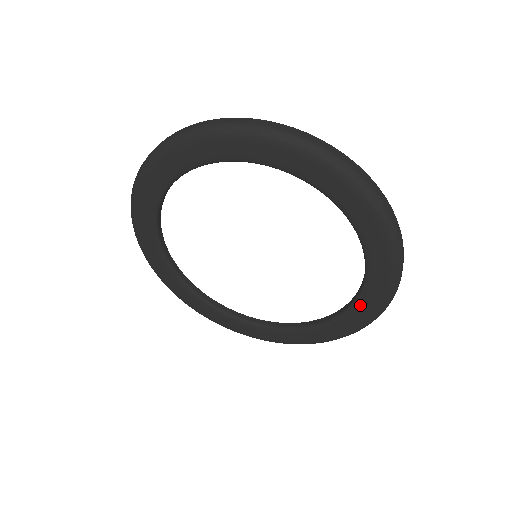
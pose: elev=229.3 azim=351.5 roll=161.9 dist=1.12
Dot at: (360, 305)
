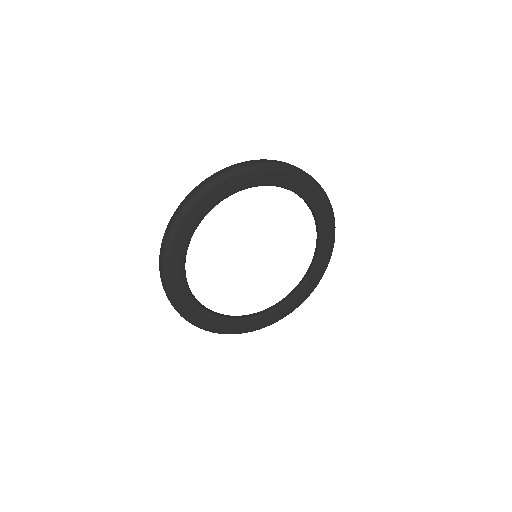
Dot at: (281, 309)
